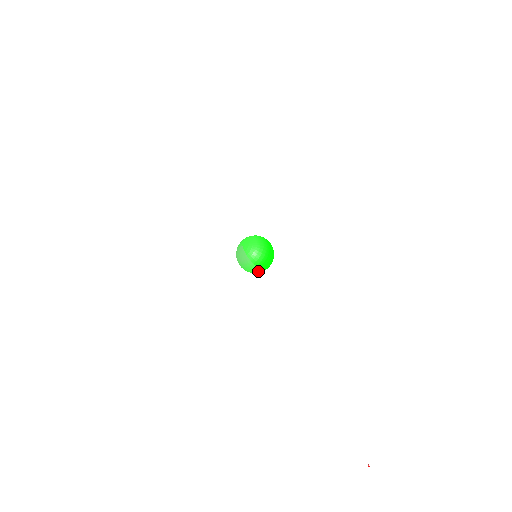
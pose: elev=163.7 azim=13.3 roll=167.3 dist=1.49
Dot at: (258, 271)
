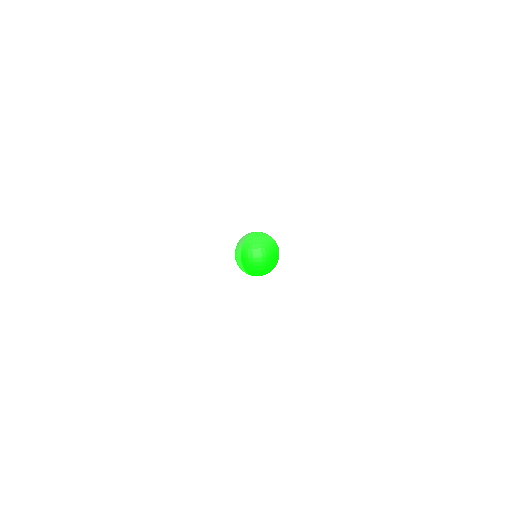
Dot at: (239, 262)
